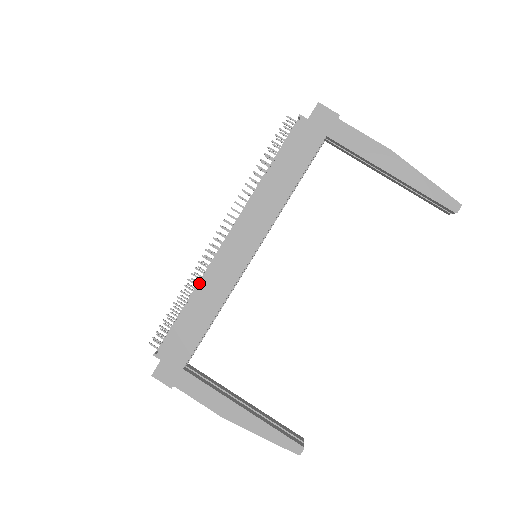
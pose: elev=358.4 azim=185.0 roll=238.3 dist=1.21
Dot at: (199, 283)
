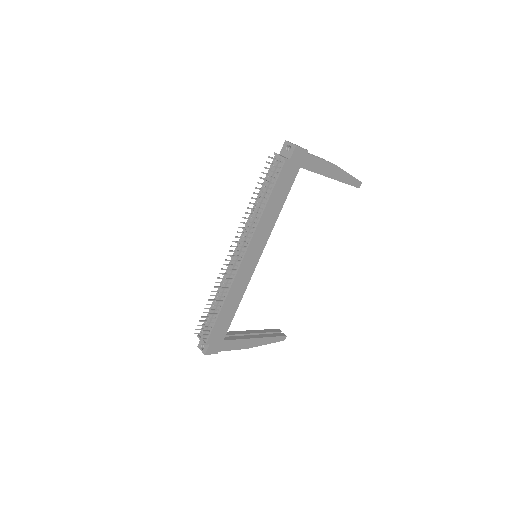
Dot at: (224, 289)
